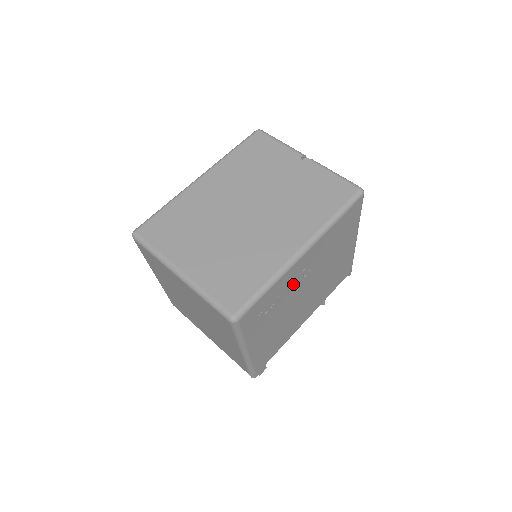
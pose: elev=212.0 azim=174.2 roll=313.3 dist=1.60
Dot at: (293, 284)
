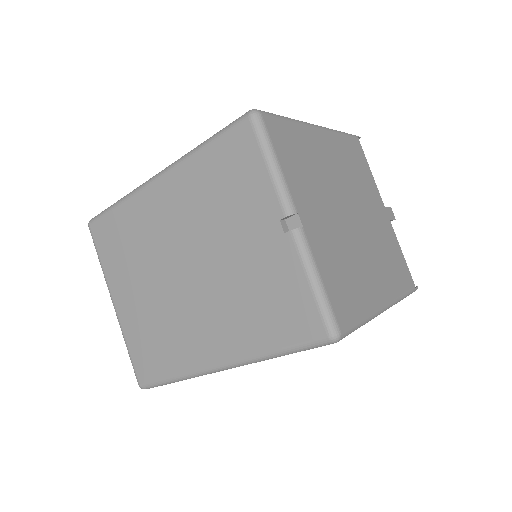
Dot at: occluded
